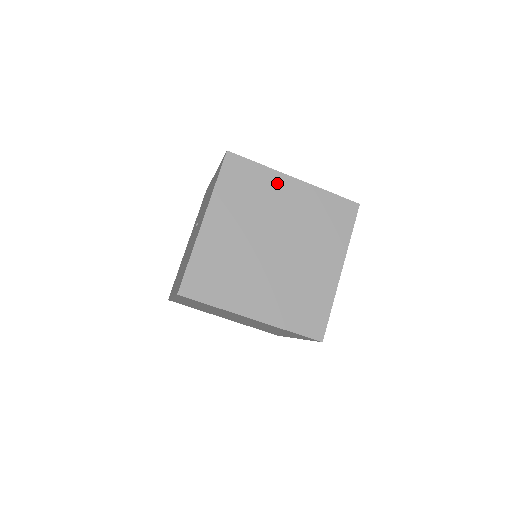
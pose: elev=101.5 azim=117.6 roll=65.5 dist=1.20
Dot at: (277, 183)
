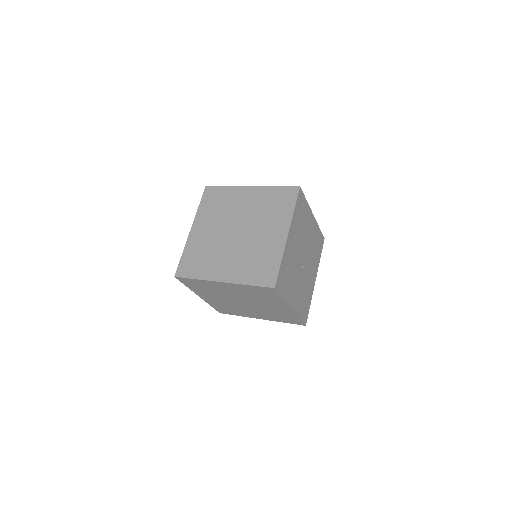
Dot at: (238, 193)
